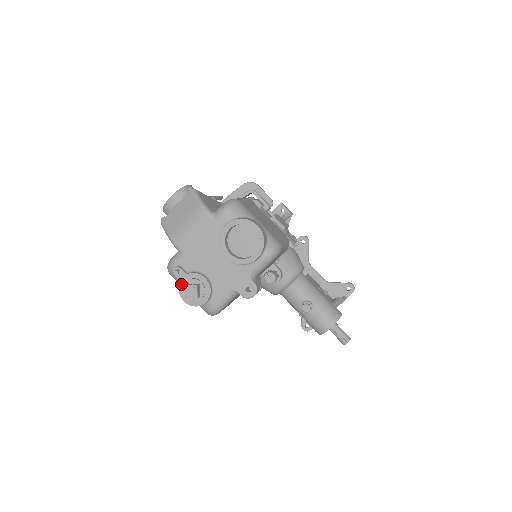
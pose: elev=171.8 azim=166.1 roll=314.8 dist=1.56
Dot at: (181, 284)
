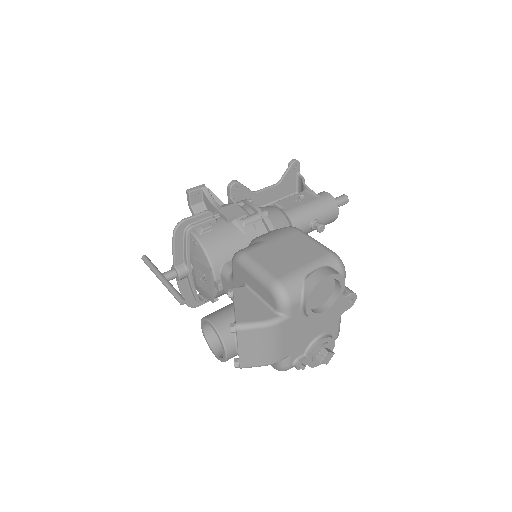
Dot at: (310, 364)
